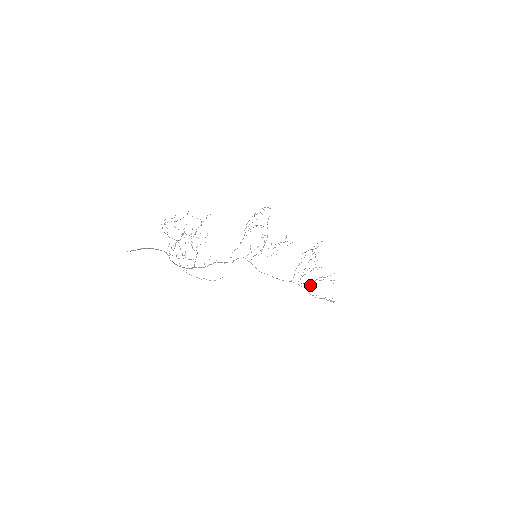
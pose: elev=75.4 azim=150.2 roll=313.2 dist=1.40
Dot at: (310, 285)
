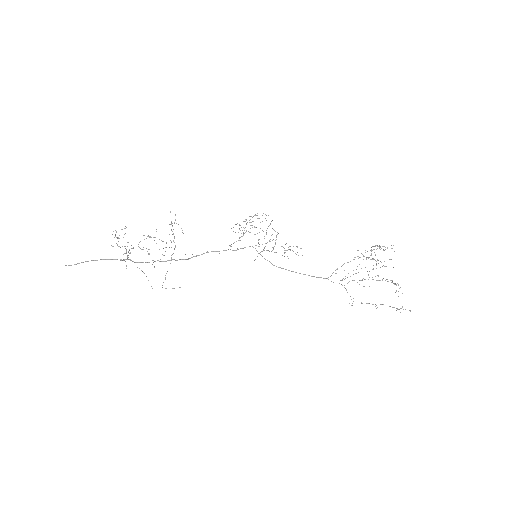
Dot at: (364, 286)
